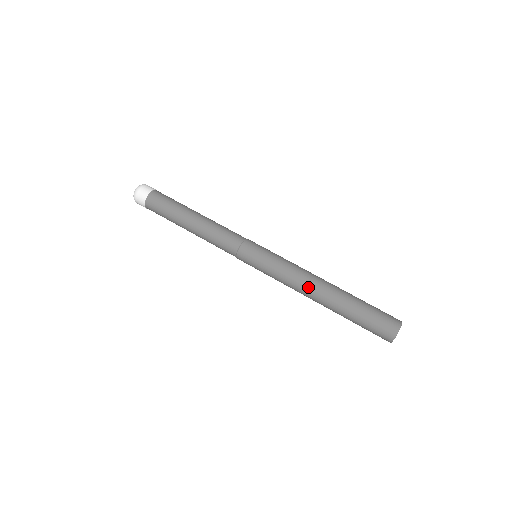
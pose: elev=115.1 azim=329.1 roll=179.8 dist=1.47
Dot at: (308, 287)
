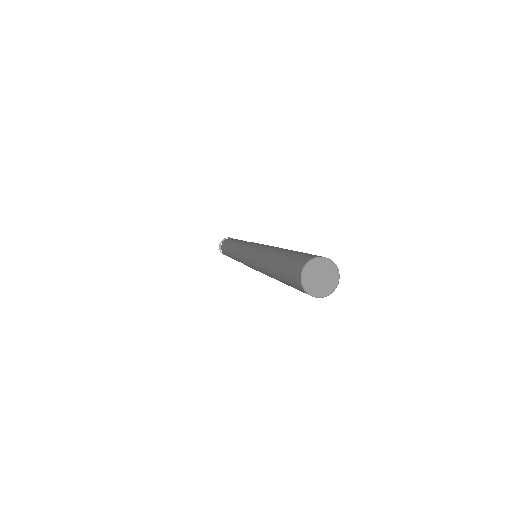
Dot at: (266, 250)
